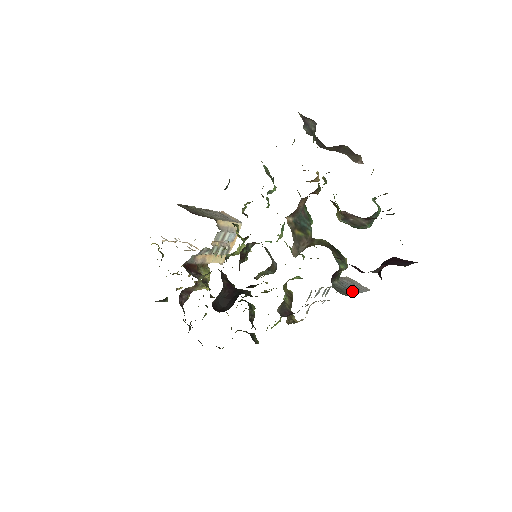
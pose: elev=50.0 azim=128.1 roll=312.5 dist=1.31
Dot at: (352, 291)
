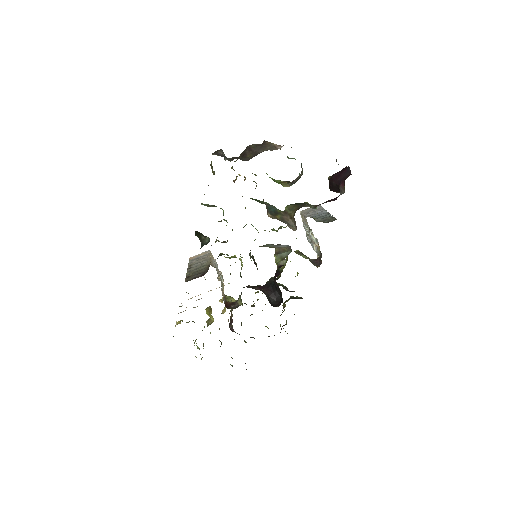
Dot at: (326, 215)
